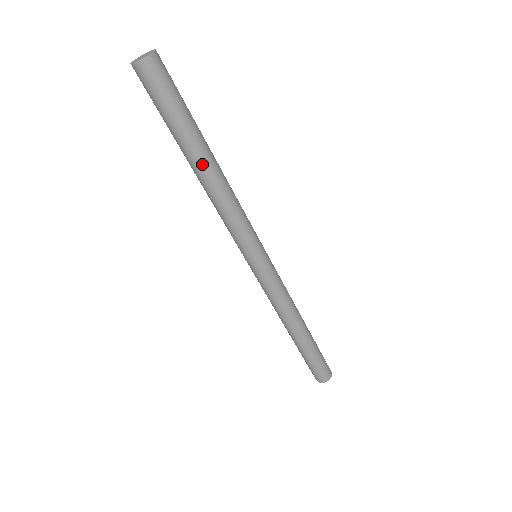
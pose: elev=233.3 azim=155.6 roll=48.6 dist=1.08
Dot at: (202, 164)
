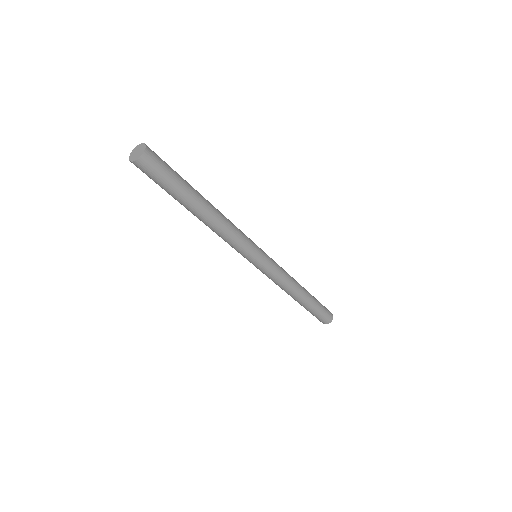
Dot at: (201, 212)
